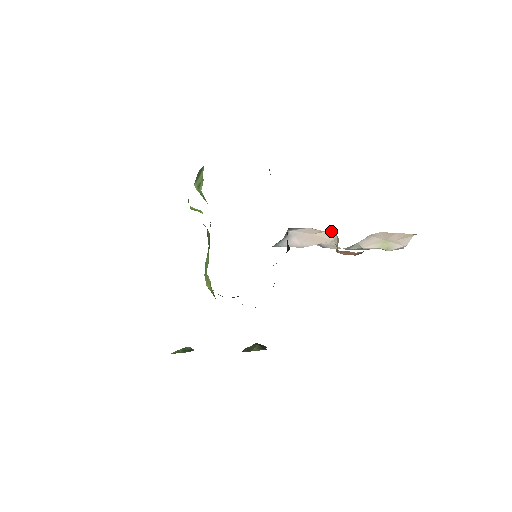
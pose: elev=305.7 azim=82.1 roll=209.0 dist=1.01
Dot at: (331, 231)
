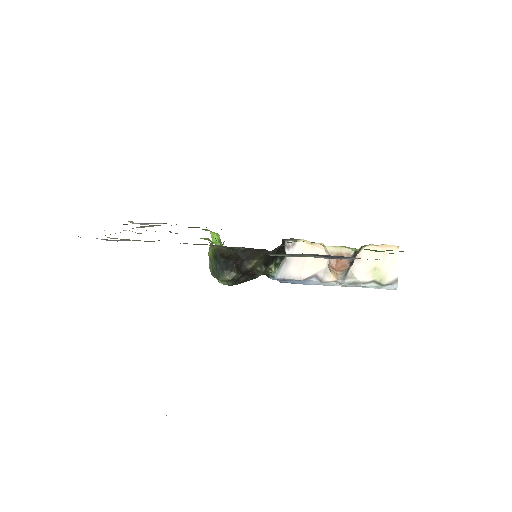
Dot at: (323, 253)
